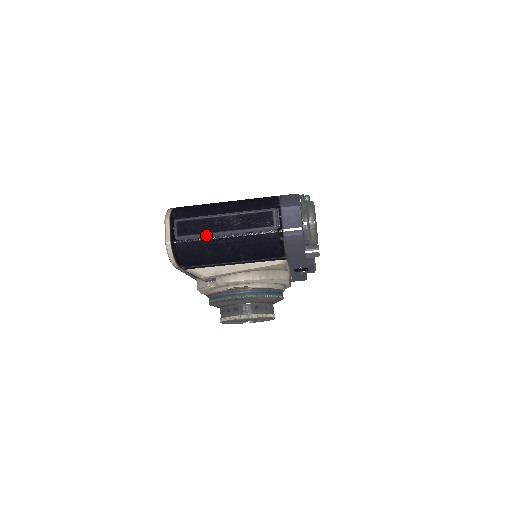
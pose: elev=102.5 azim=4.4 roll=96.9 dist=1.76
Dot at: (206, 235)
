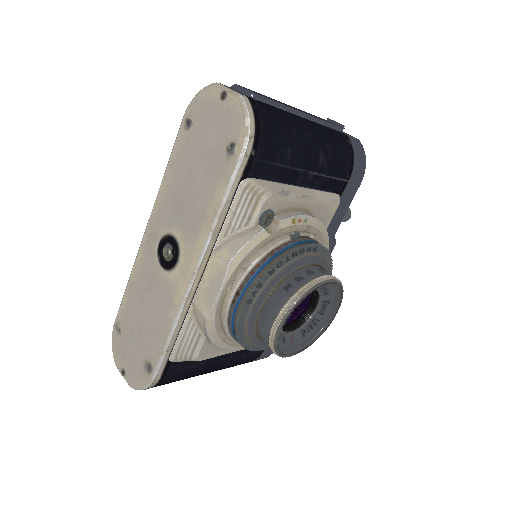
Dot at: (285, 106)
